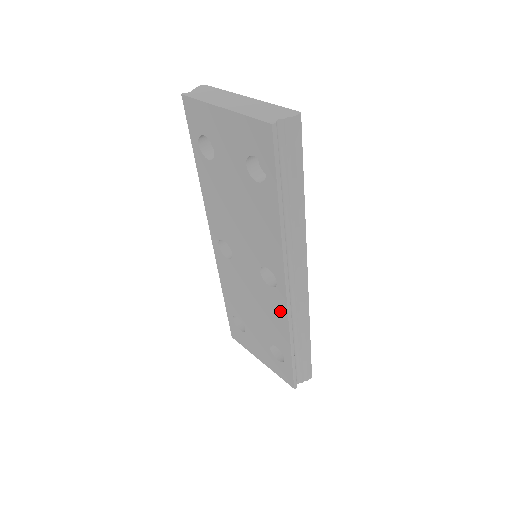
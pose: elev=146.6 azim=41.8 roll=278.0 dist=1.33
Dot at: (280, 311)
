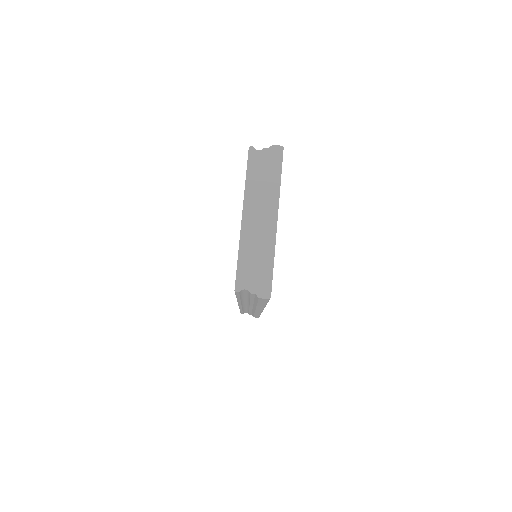
Dot at: occluded
